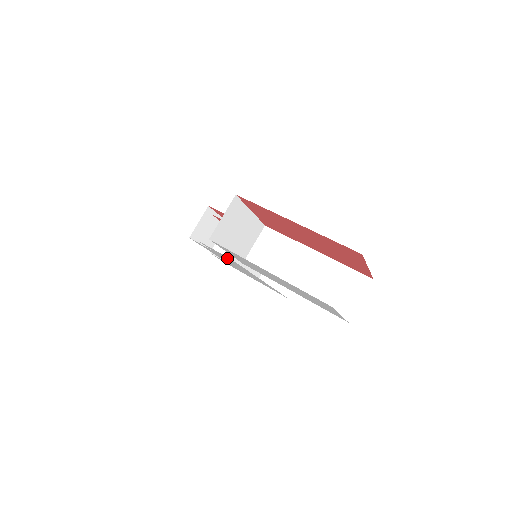
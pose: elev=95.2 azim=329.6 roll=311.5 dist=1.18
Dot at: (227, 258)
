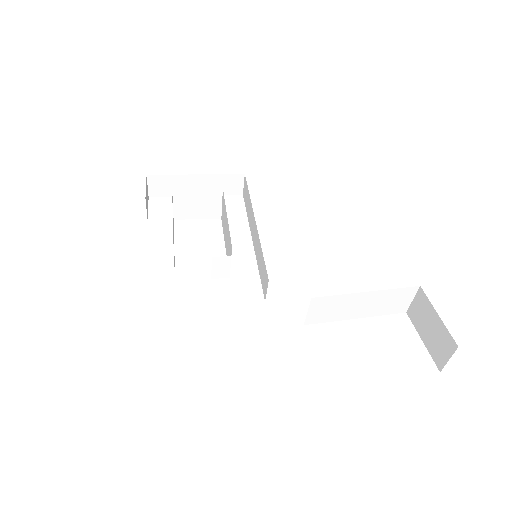
Dot at: occluded
